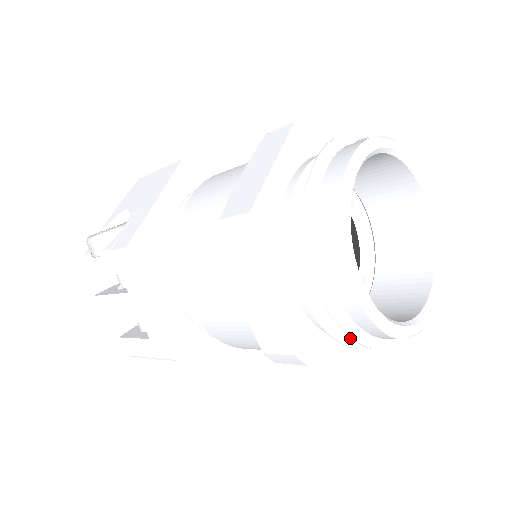
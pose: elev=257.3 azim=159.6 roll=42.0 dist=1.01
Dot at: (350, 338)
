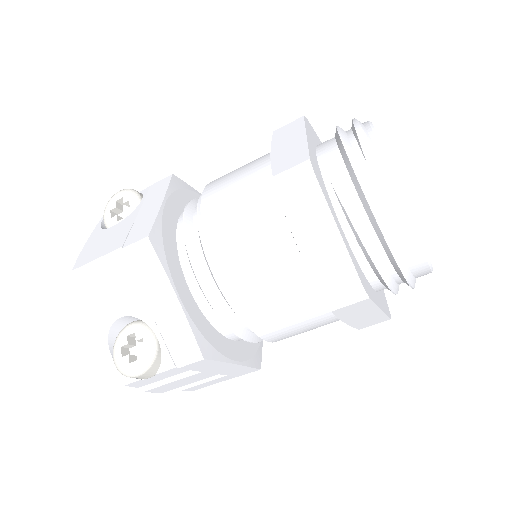
Dot at: occluded
